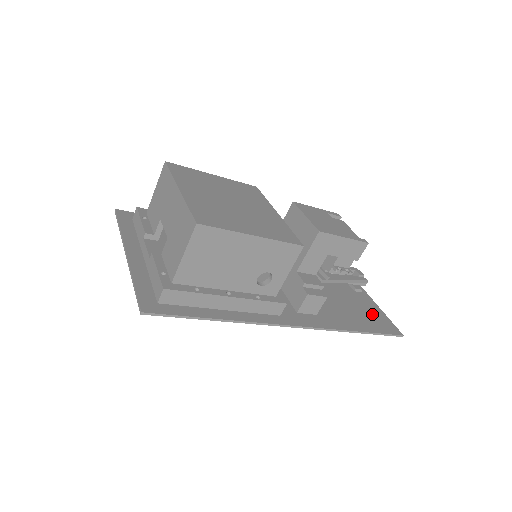
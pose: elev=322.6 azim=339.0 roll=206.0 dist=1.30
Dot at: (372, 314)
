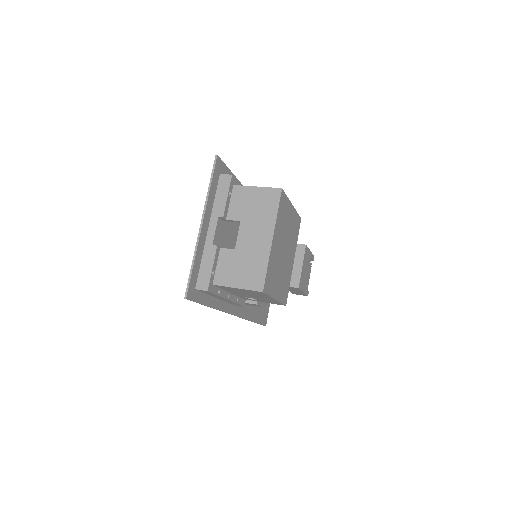
Dot at: (266, 305)
